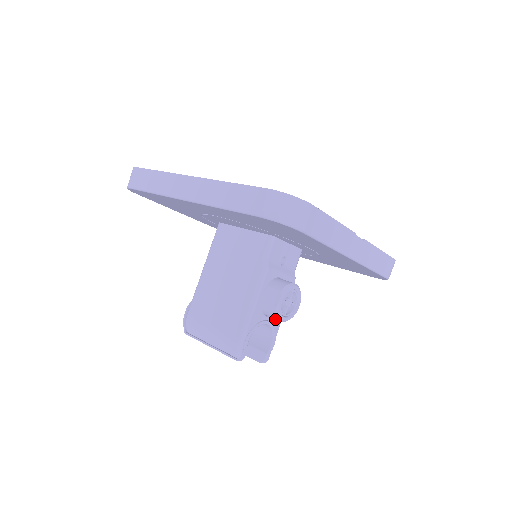
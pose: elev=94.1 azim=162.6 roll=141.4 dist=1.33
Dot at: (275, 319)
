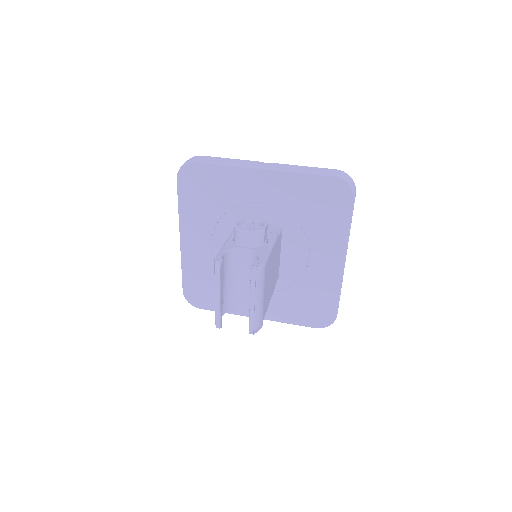
Dot at: (258, 249)
